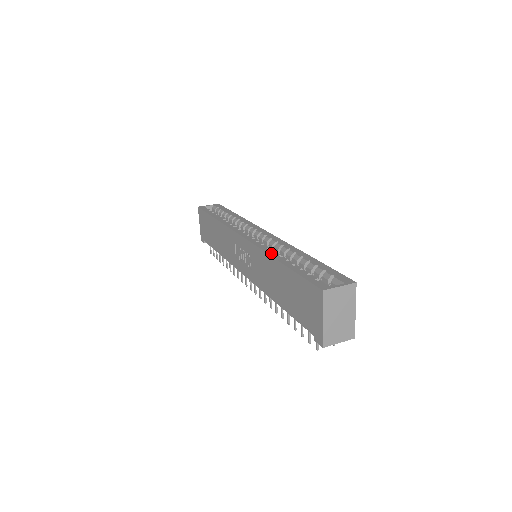
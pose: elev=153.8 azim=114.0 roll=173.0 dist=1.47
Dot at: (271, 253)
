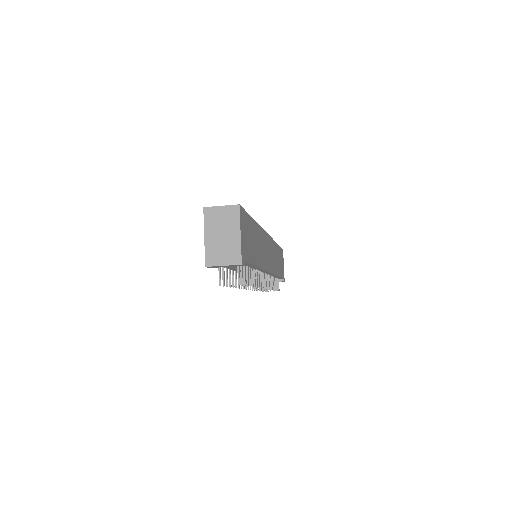
Dot at: occluded
